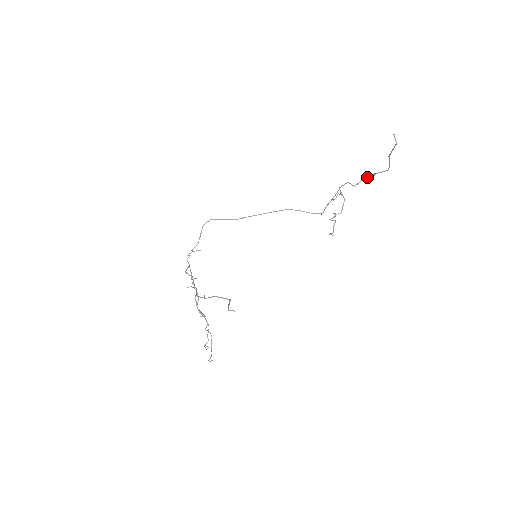
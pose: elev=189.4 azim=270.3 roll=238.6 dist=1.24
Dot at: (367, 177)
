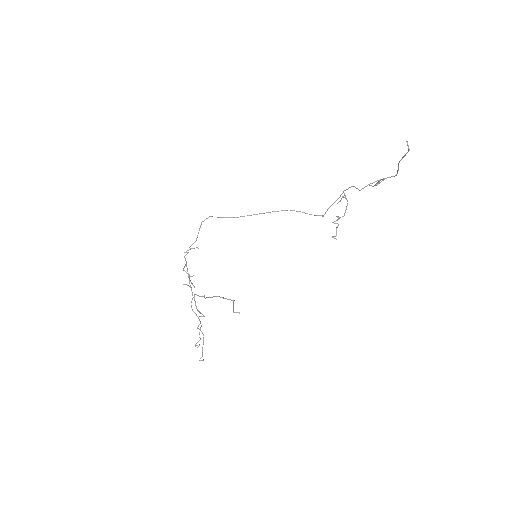
Dot at: (374, 182)
